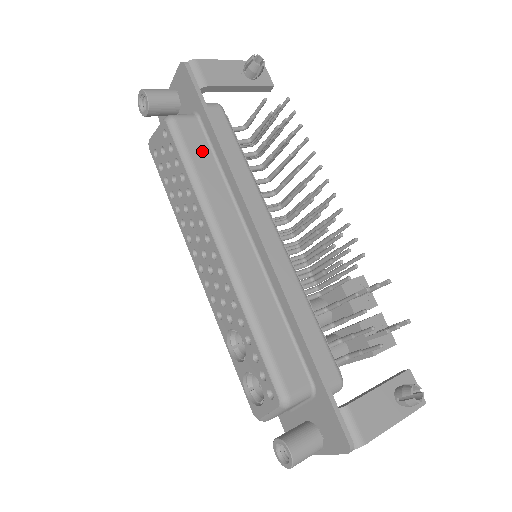
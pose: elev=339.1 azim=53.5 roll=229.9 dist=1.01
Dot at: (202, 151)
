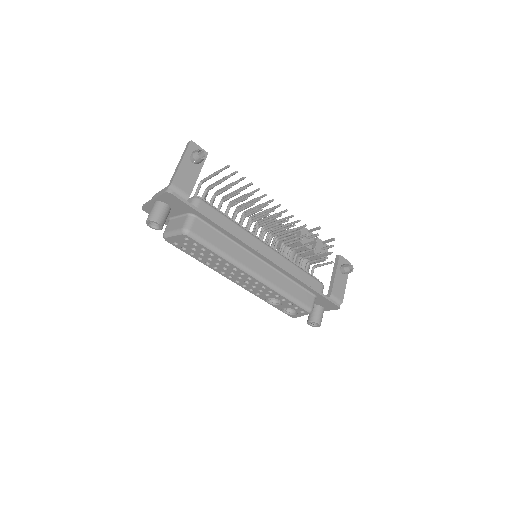
Dot at: (213, 235)
